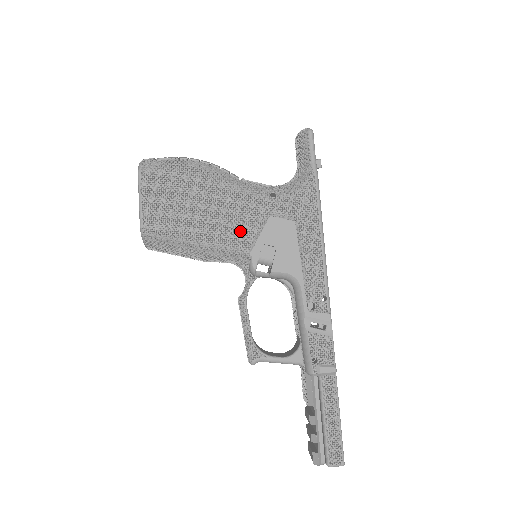
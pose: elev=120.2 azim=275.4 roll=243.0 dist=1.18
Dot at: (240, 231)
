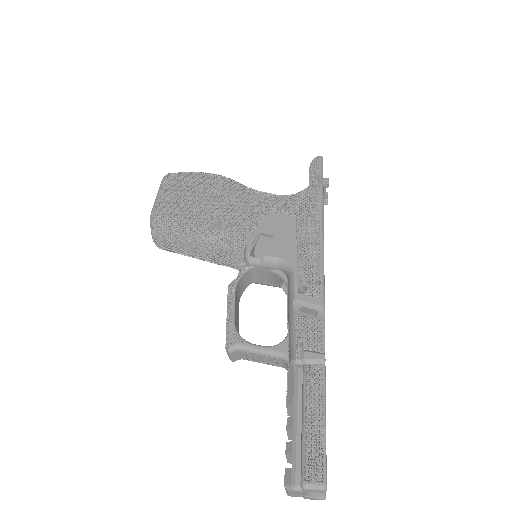
Dot at: (240, 220)
